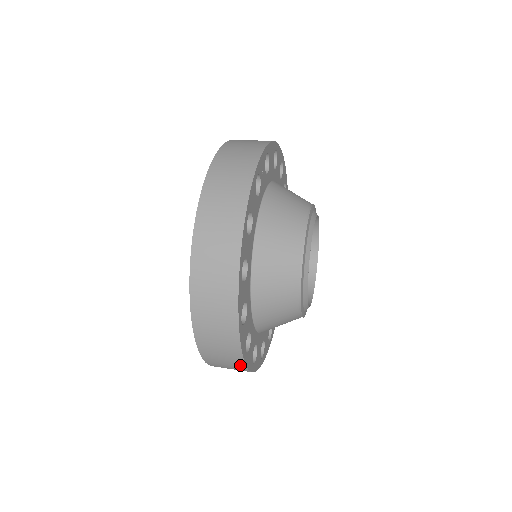
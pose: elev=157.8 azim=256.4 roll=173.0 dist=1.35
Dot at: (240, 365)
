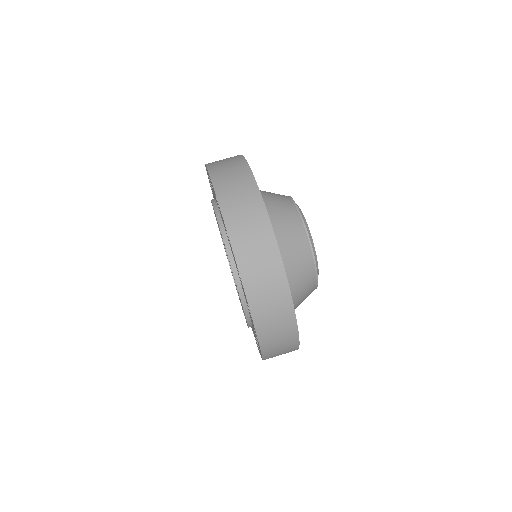
Dot at: occluded
